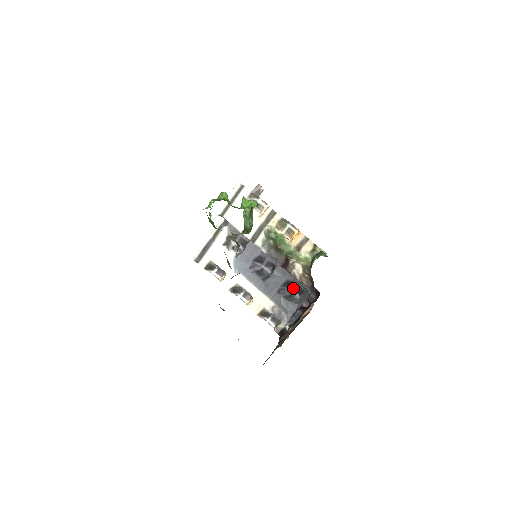
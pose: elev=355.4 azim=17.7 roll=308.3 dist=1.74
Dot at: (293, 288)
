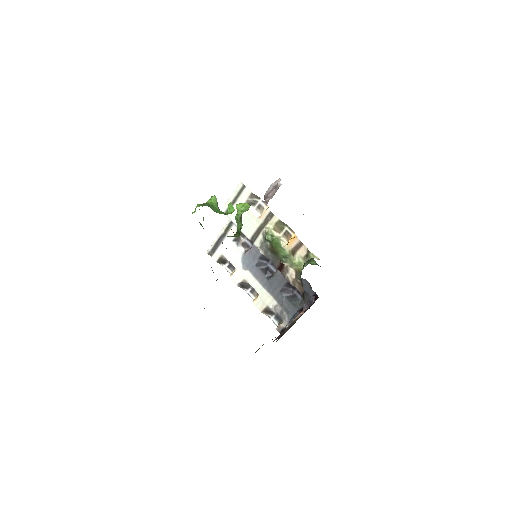
Dot at: (296, 289)
